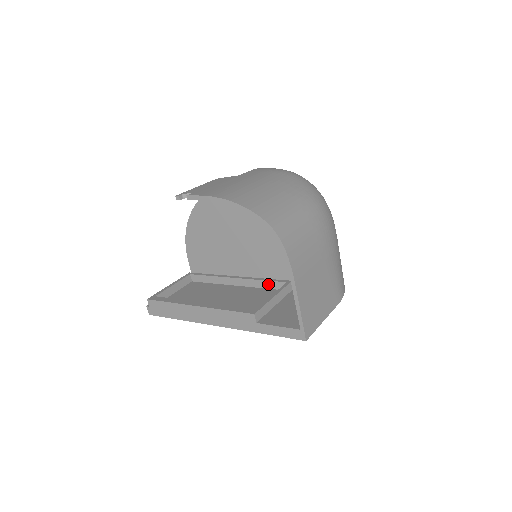
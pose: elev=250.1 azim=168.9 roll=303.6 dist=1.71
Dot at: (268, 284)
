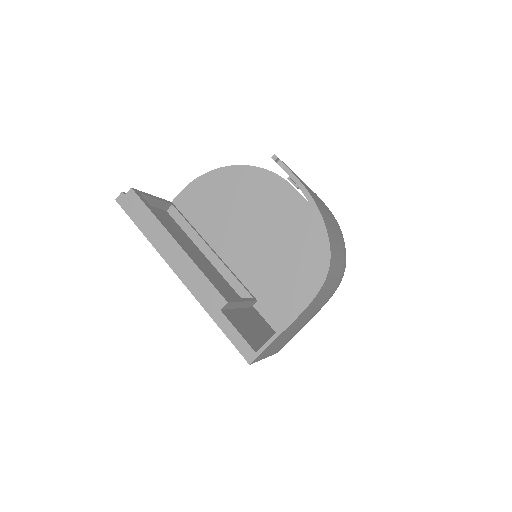
Dot at: (235, 283)
